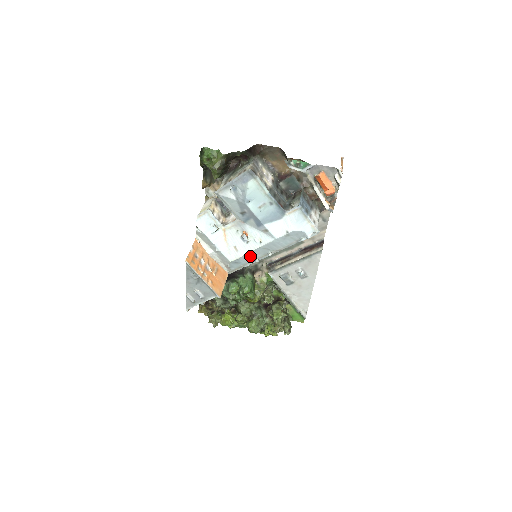
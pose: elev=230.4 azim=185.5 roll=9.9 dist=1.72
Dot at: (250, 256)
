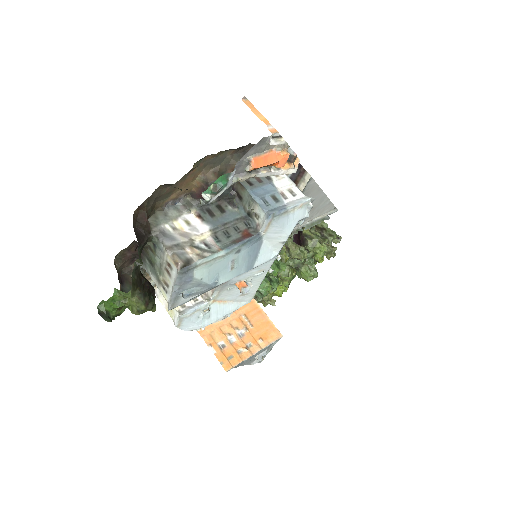
Dot at: occluded
